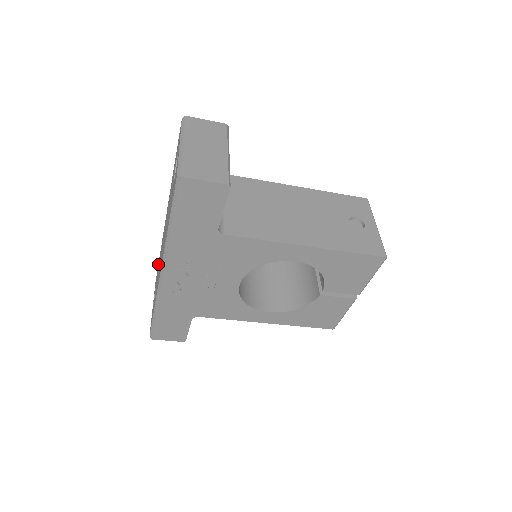
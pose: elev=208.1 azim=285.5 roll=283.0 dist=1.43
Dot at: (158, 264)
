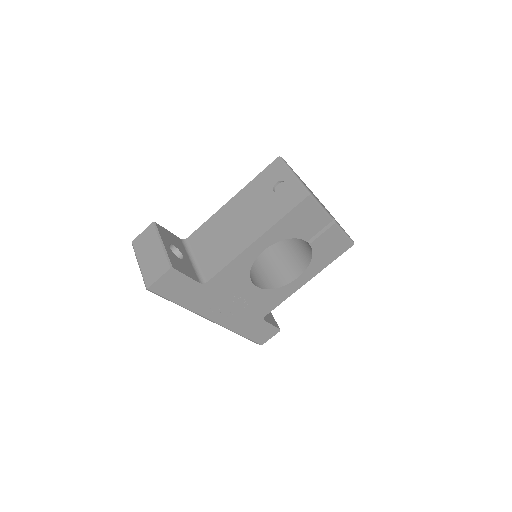
Dot at: occluded
